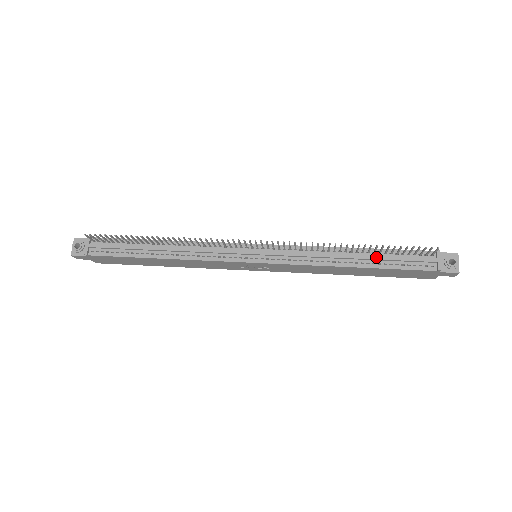
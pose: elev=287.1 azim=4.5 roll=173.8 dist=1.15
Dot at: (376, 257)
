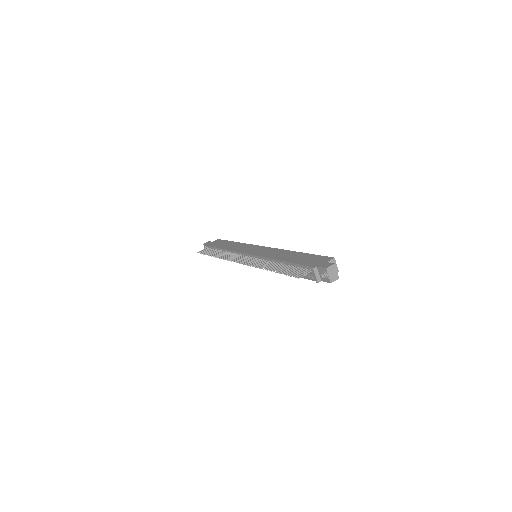
Dot at: occluded
